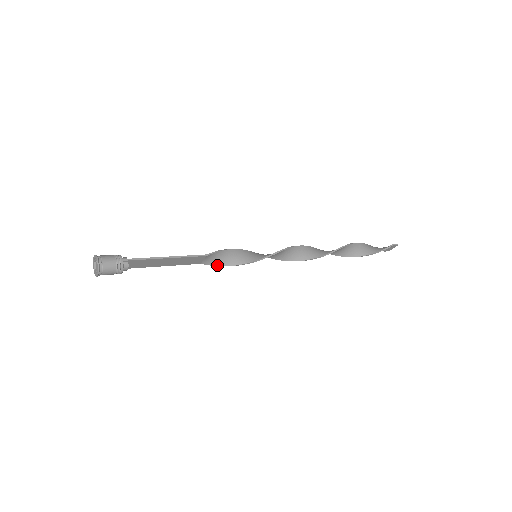
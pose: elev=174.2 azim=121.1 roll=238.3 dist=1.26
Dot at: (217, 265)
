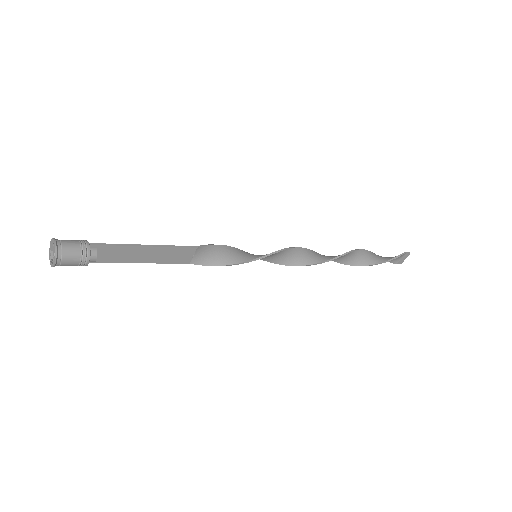
Dot at: (210, 265)
